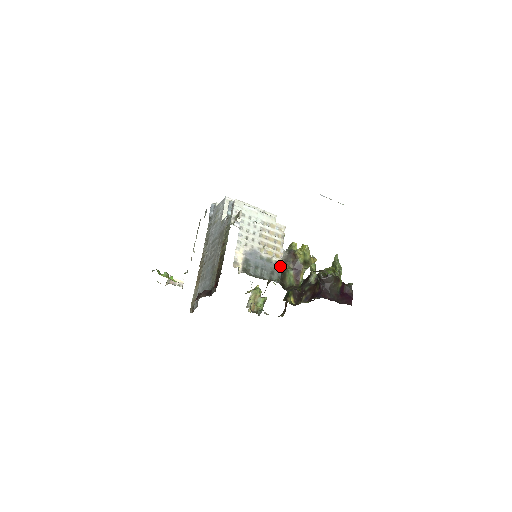
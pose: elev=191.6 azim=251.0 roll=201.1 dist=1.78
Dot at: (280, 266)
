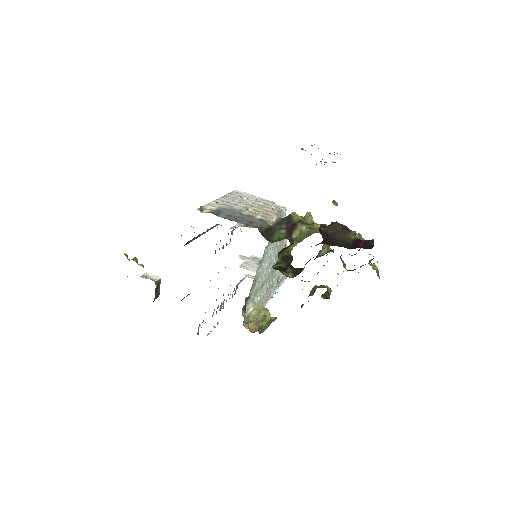
Dot at: (266, 223)
